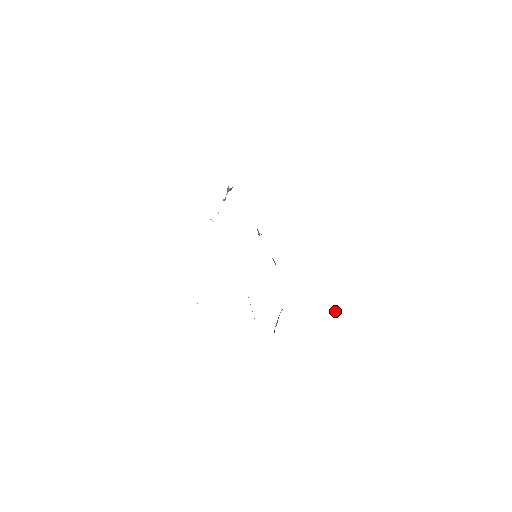
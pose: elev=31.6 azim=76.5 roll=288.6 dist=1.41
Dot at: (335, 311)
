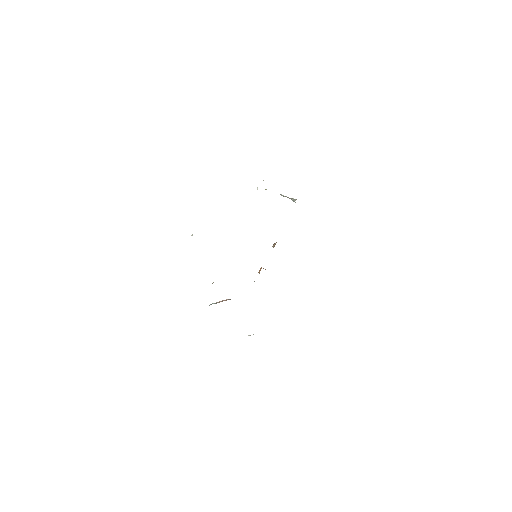
Dot at: occluded
